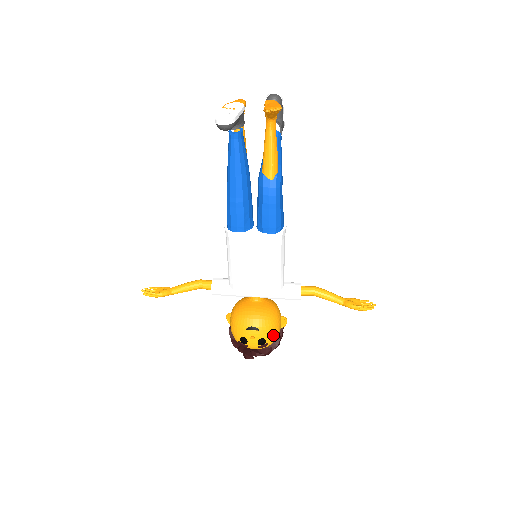
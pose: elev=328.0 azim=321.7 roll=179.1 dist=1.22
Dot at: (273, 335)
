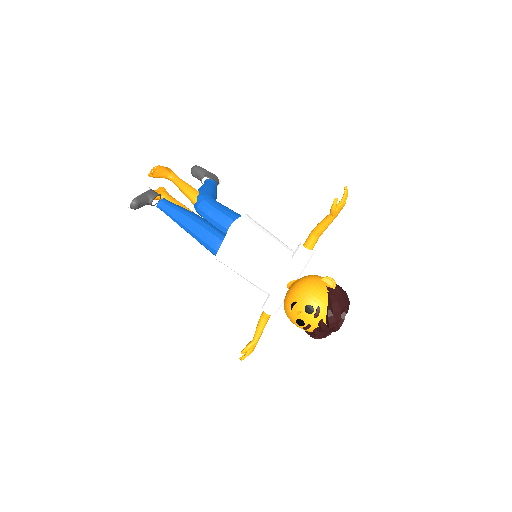
Dot at: (315, 296)
